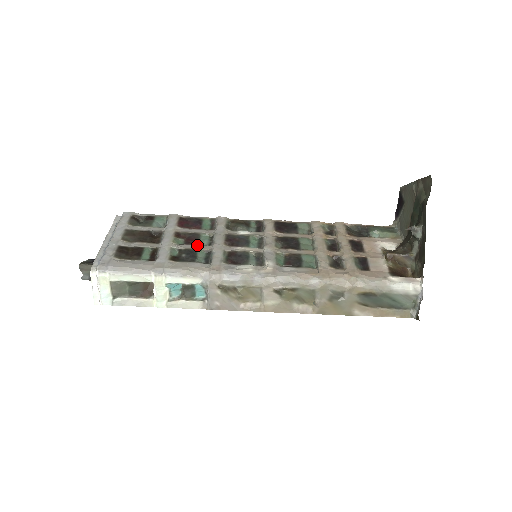
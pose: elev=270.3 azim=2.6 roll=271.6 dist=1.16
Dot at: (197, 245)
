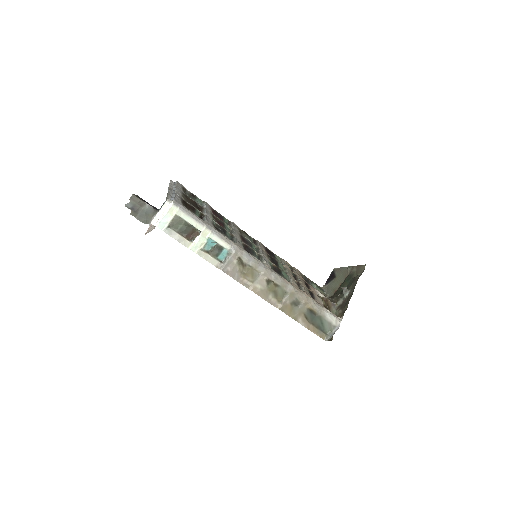
Dot at: (225, 228)
